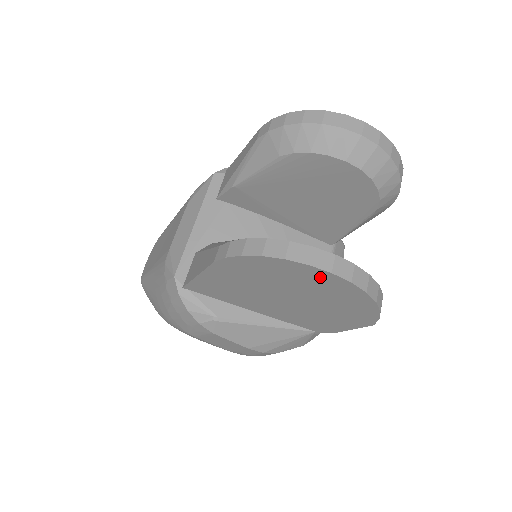
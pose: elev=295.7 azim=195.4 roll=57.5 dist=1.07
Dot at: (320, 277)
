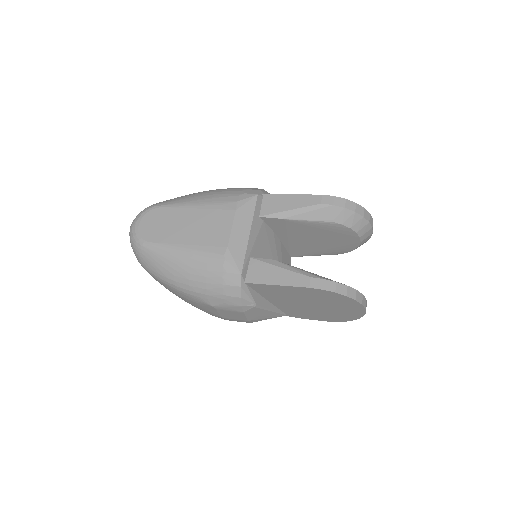
Dot at: (356, 308)
